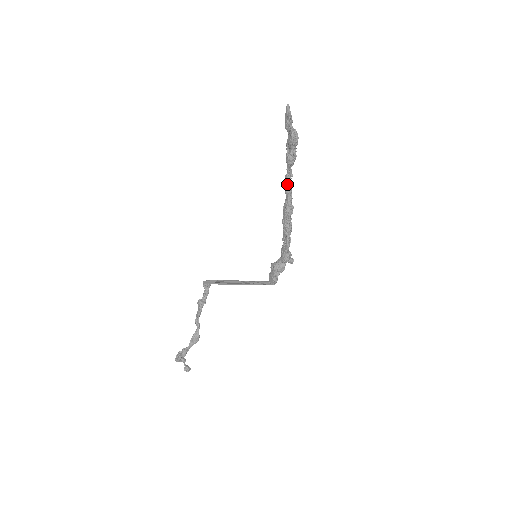
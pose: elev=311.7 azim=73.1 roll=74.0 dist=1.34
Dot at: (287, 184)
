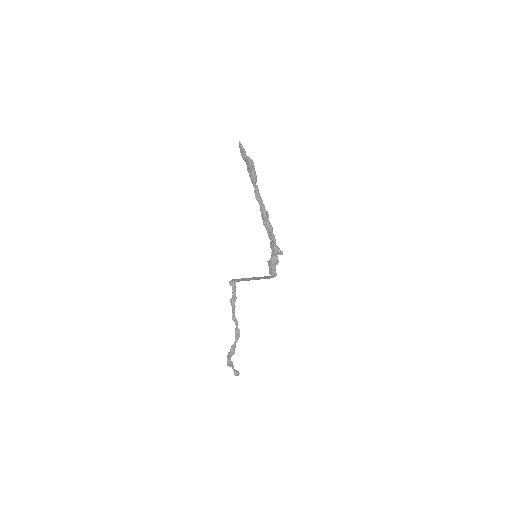
Dot at: (258, 196)
